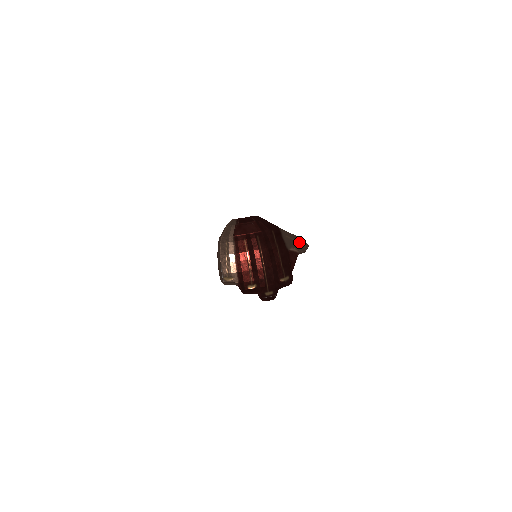
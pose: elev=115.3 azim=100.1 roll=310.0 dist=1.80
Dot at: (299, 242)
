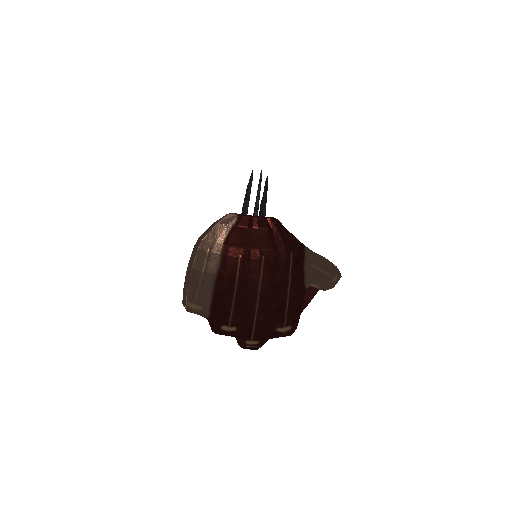
Dot at: (328, 274)
